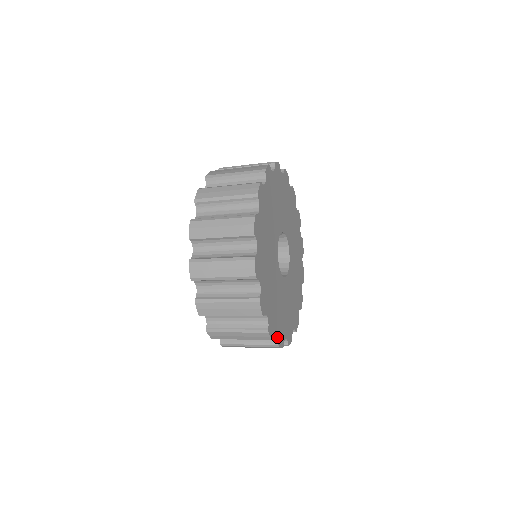
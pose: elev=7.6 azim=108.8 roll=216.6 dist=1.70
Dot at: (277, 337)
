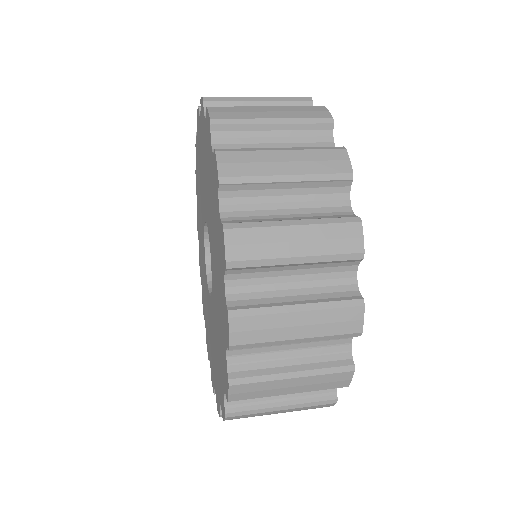
Dot at: occluded
